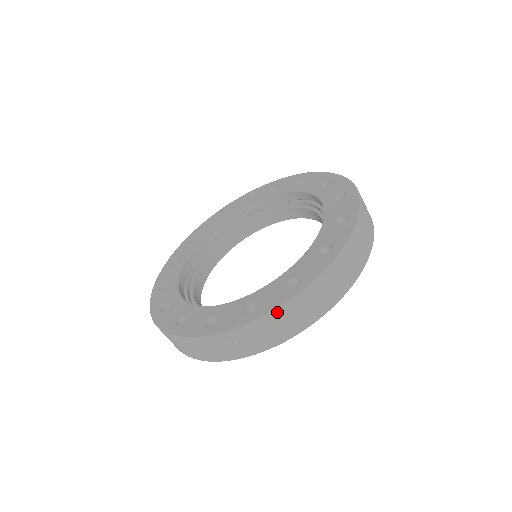
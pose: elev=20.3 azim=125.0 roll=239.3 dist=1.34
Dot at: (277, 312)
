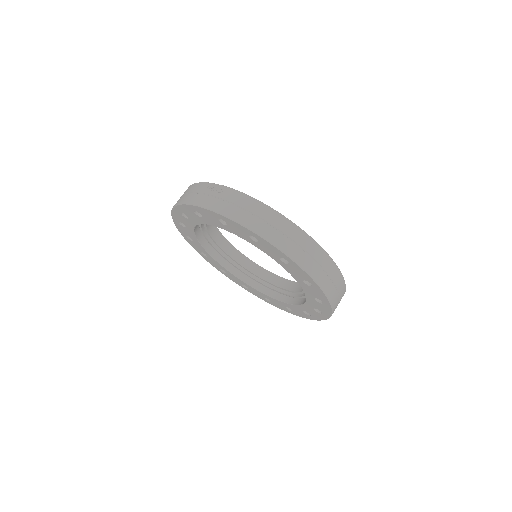
Dot at: occluded
